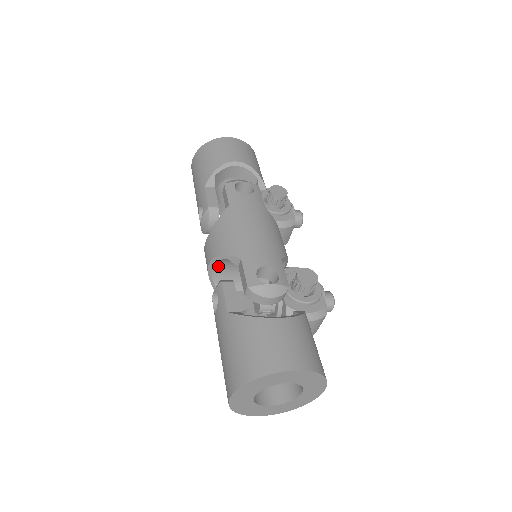
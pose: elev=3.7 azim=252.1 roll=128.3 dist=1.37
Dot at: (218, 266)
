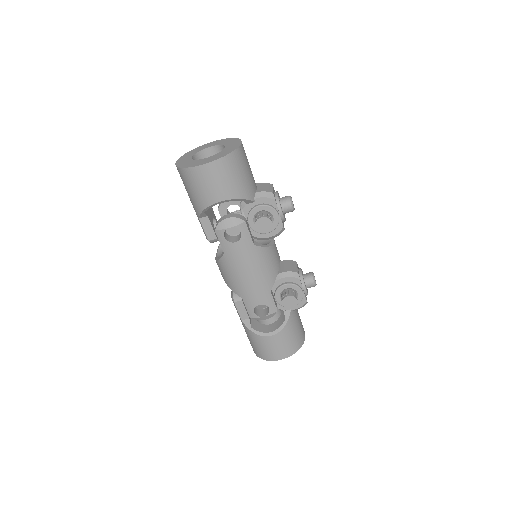
Dot at: (221, 252)
